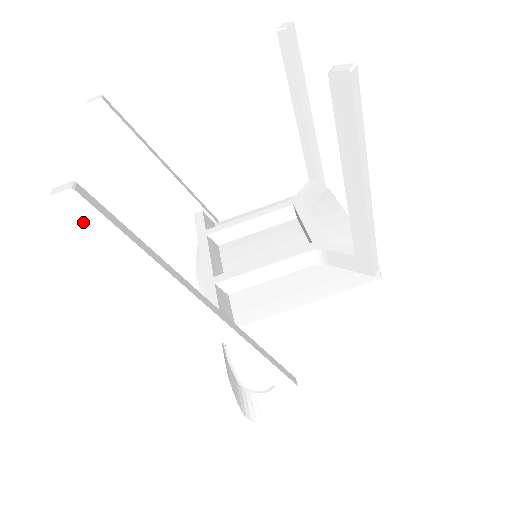
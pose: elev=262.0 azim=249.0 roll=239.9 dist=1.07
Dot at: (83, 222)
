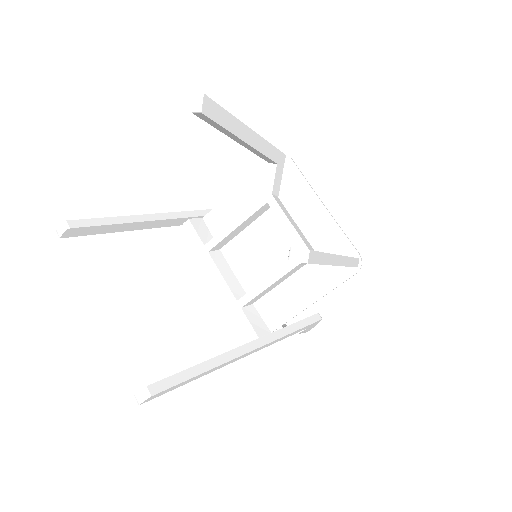
Dot at: occluded
